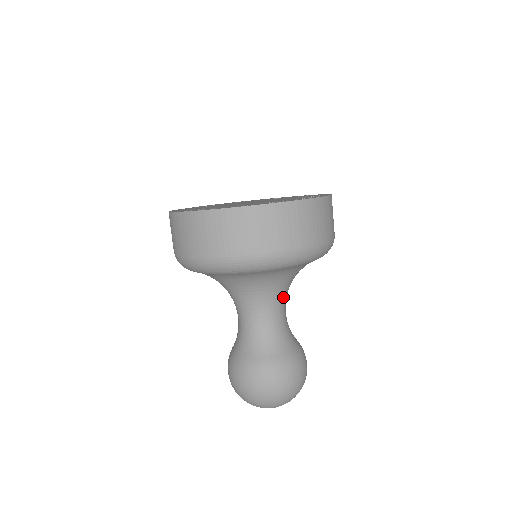
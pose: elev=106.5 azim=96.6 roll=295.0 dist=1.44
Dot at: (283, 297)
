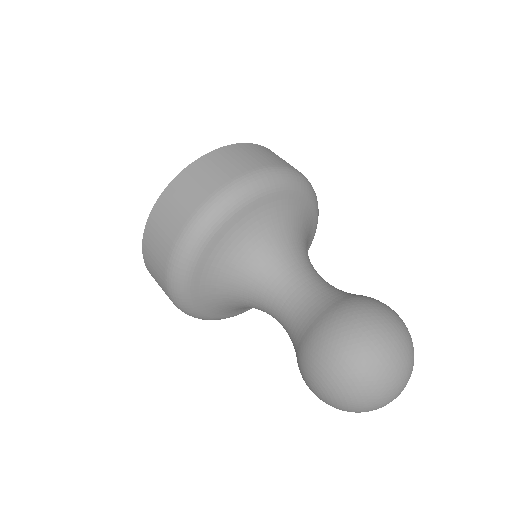
Dot at: (306, 259)
